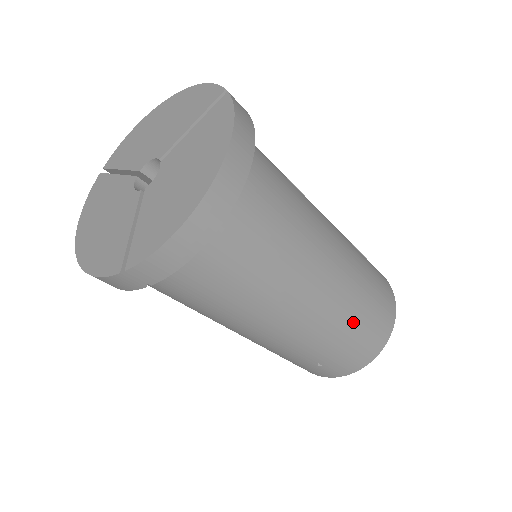
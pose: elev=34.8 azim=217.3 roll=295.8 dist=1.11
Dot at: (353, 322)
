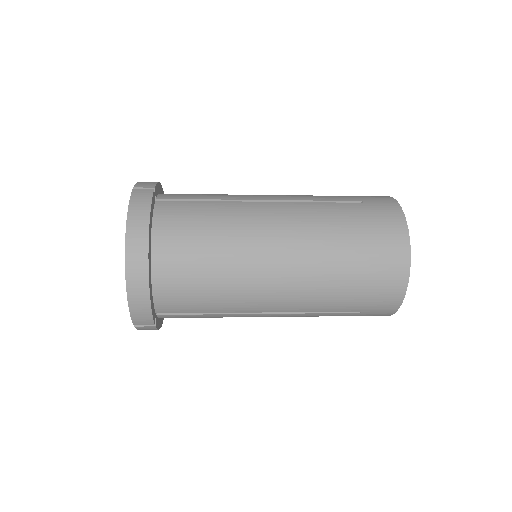
Dot at: (343, 271)
